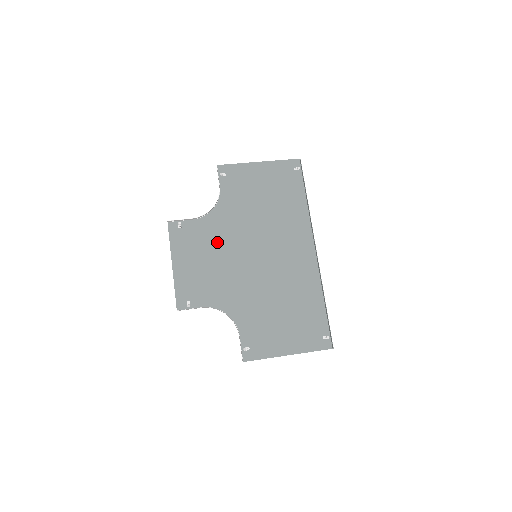
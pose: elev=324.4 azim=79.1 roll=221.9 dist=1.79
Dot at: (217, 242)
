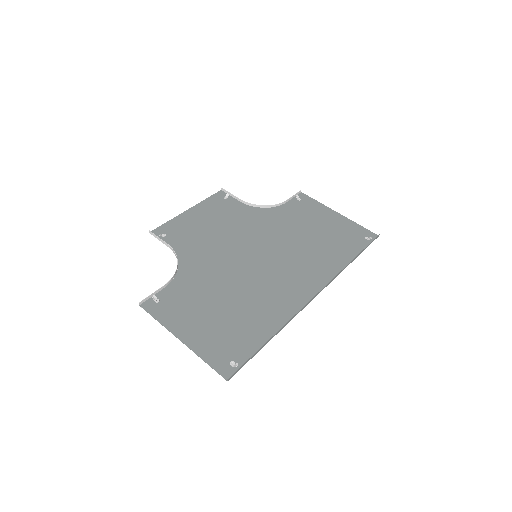
Dot at: (238, 225)
